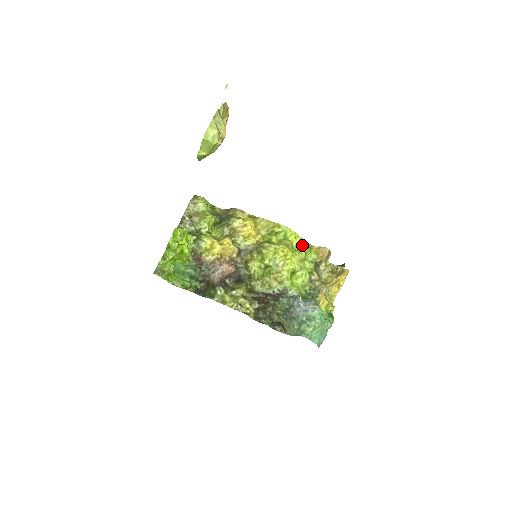
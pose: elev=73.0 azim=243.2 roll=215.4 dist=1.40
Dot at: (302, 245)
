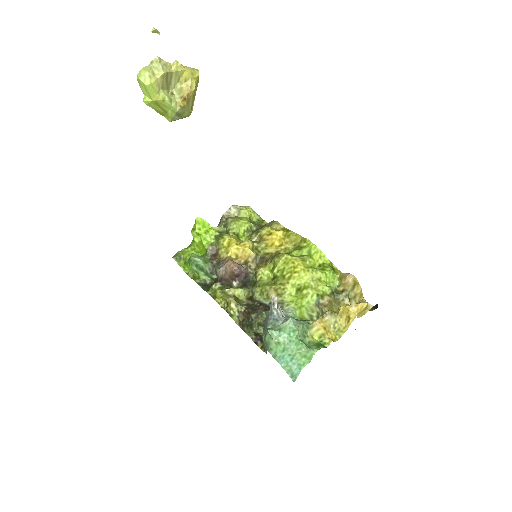
Dot at: (325, 266)
